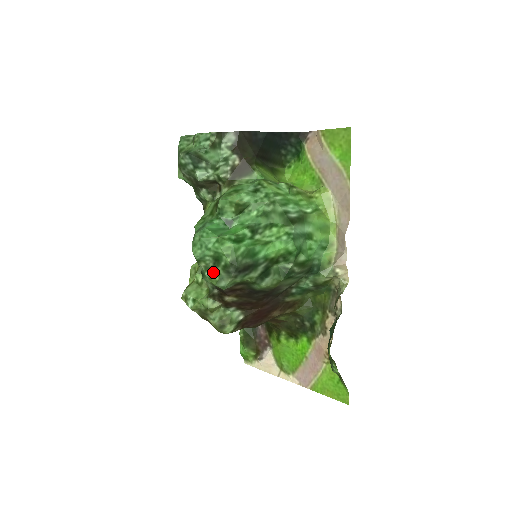
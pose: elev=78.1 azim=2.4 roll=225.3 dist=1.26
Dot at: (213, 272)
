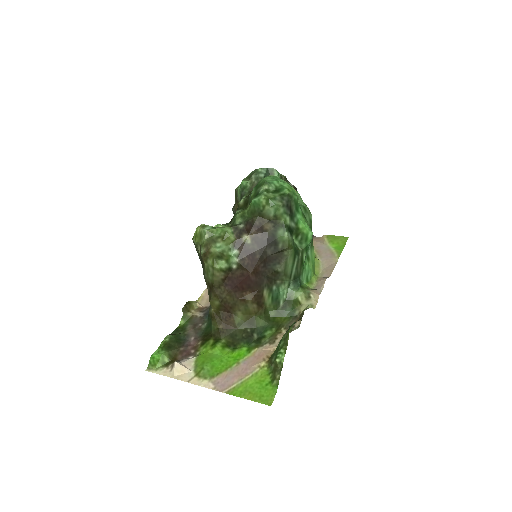
Dot at: (270, 194)
